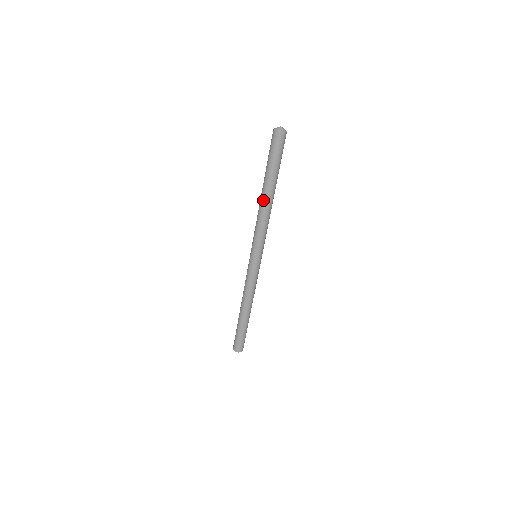
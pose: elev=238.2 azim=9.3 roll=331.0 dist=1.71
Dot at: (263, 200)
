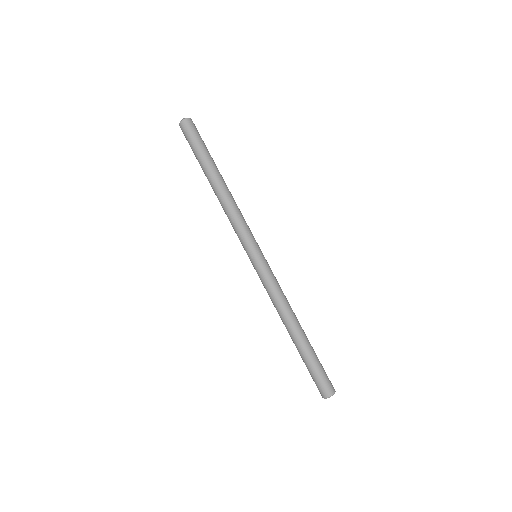
Dot at: (219, 187)
